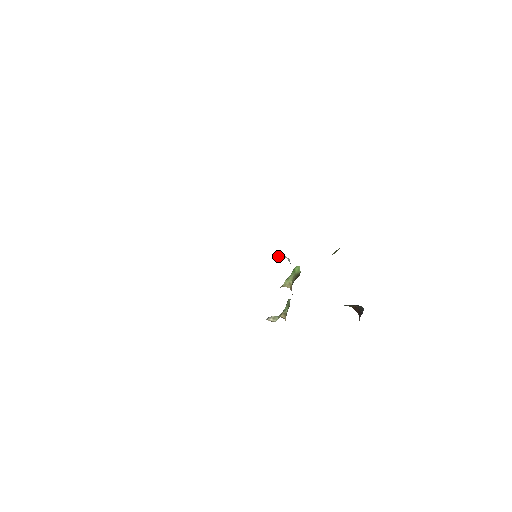
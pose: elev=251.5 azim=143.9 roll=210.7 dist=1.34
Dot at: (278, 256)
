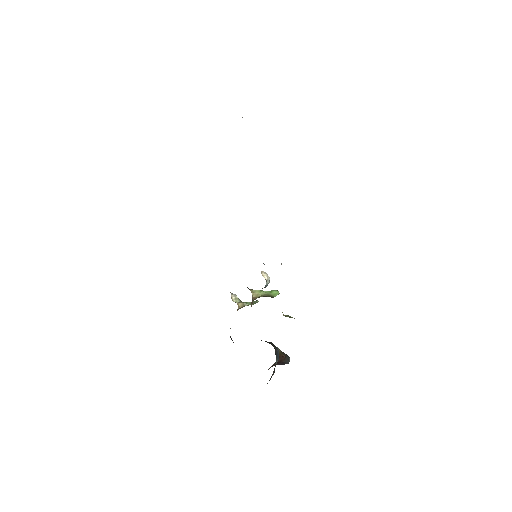
Dot at: (266, 273)
